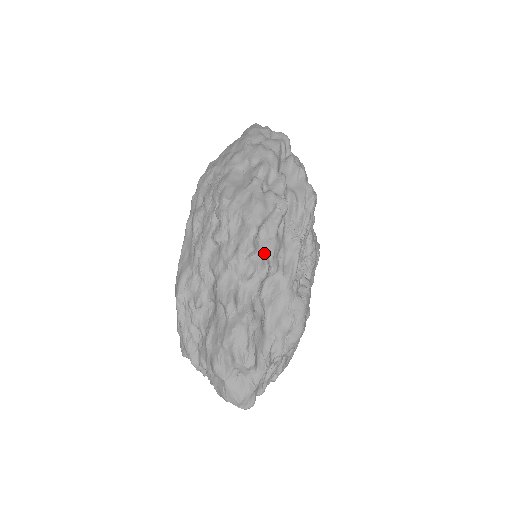
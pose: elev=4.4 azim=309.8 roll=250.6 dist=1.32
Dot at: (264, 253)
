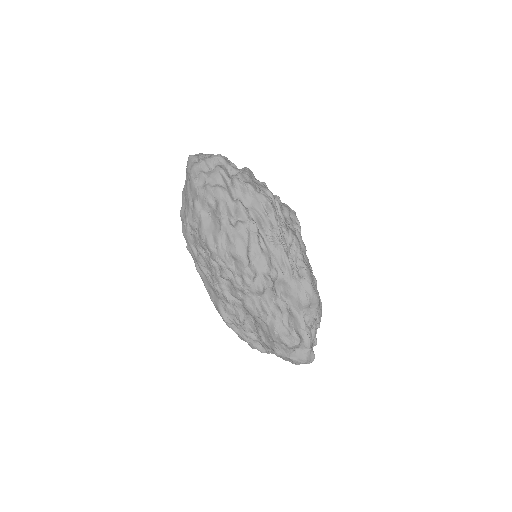
Dot at: (262, 271)
